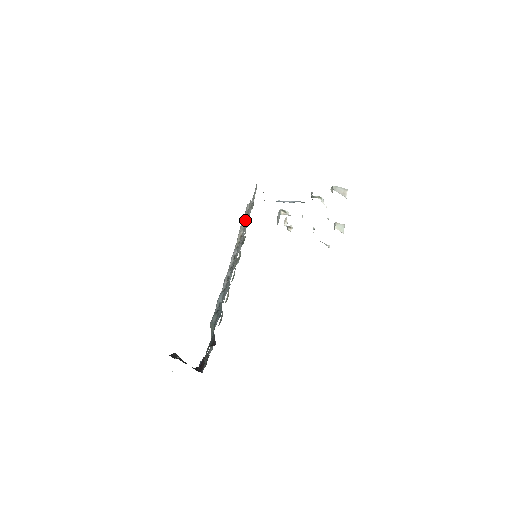
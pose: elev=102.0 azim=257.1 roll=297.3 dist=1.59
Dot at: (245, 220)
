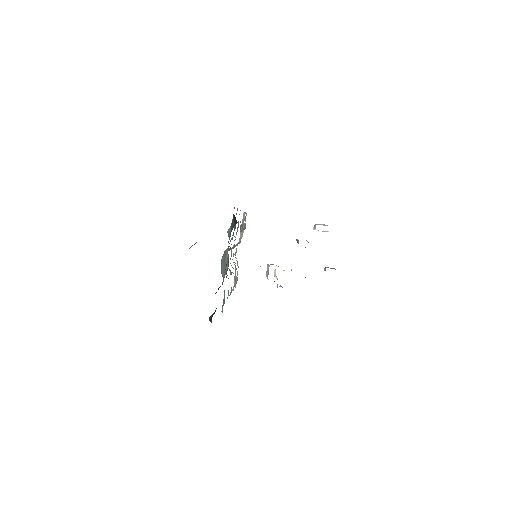
Dot at: (239, 241)
